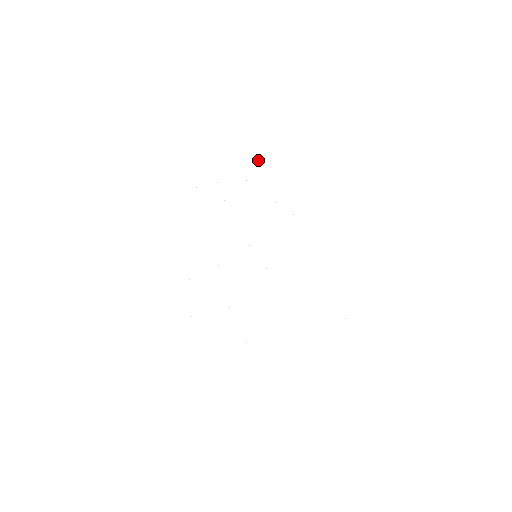
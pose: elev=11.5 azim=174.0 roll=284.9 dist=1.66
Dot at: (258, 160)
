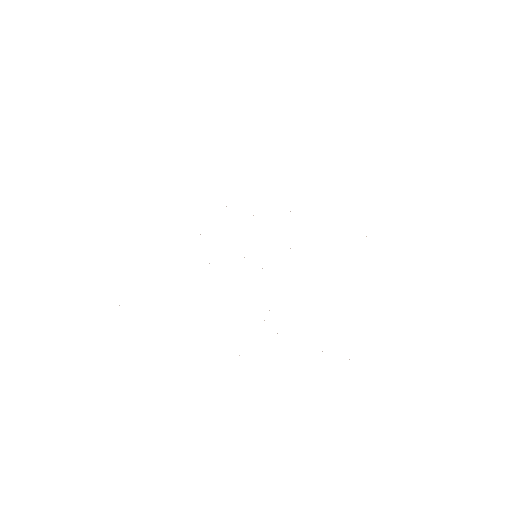
Dot at: occluded
